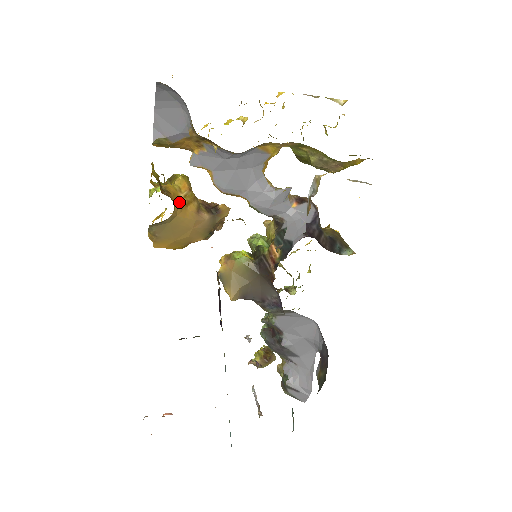
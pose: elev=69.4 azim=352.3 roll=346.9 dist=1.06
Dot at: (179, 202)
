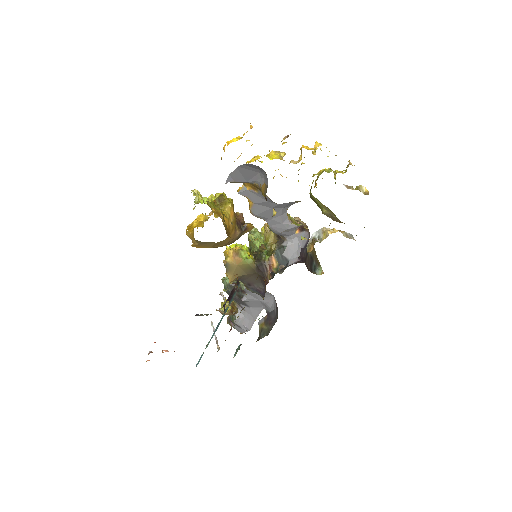
Dot at: (229, 232)
